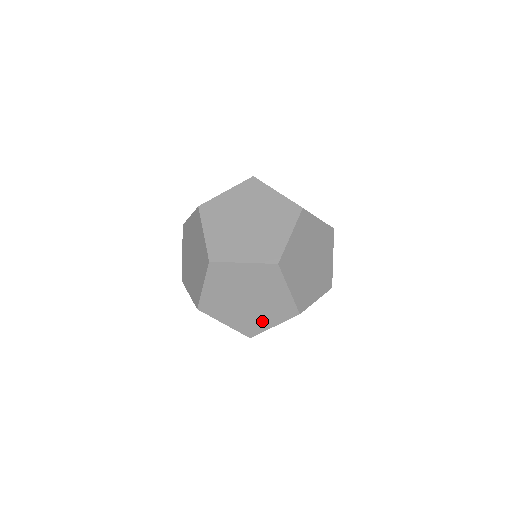
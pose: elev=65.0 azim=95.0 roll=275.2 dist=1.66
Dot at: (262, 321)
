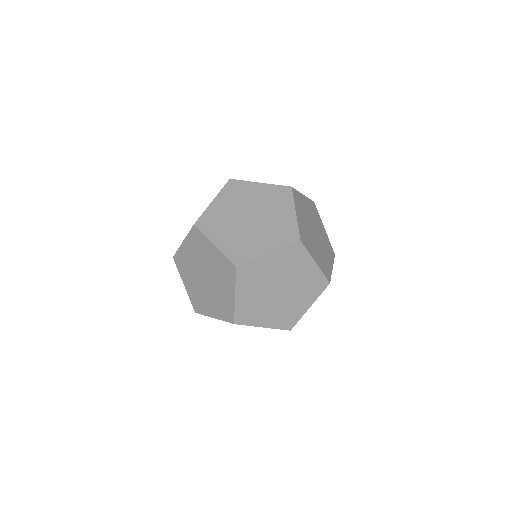
Dot at: (226, 296)
